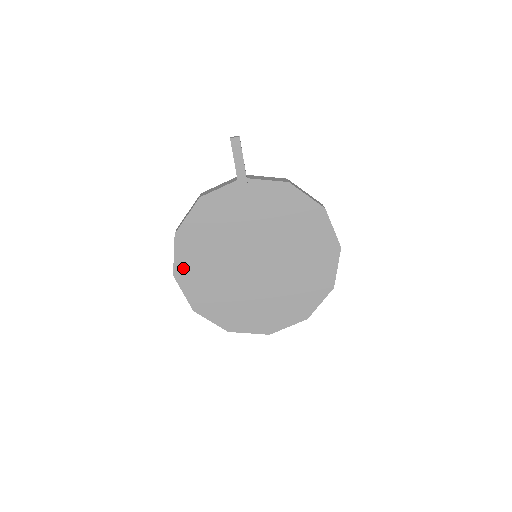
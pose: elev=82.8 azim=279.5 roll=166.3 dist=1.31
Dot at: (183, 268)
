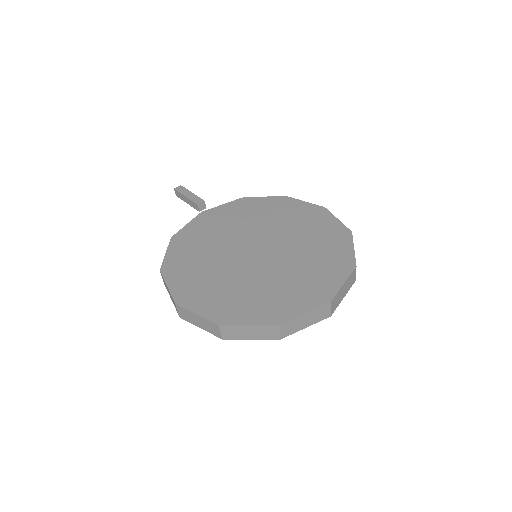
Dot at: (183, 292)
